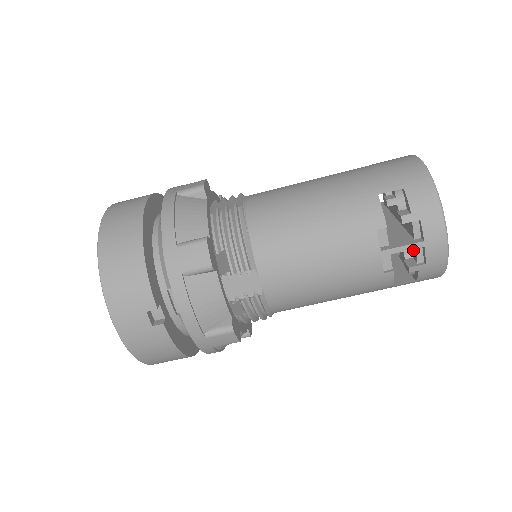
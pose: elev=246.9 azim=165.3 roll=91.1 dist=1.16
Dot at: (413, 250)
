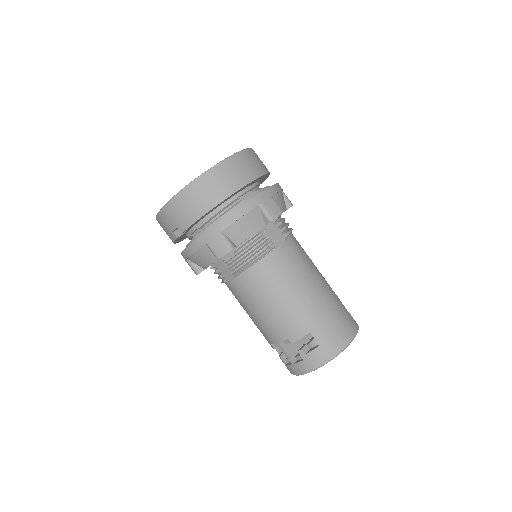
Dot at: occluded
